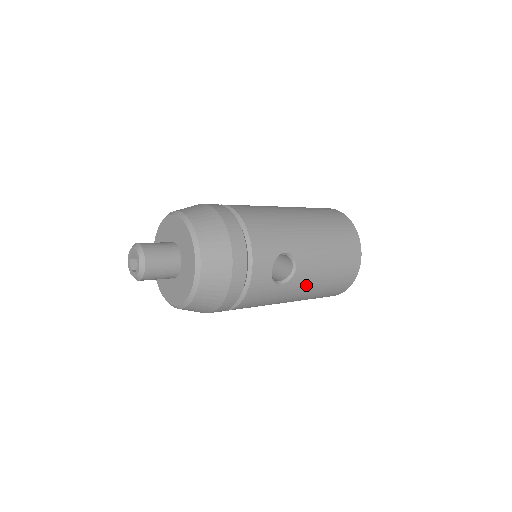
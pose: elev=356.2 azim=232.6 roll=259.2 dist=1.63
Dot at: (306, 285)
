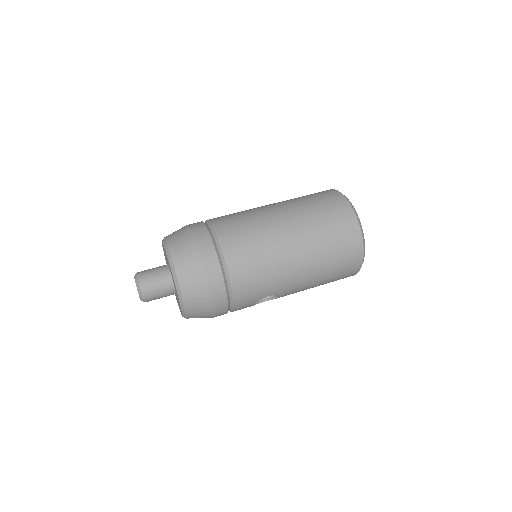
Dot at: occluded
